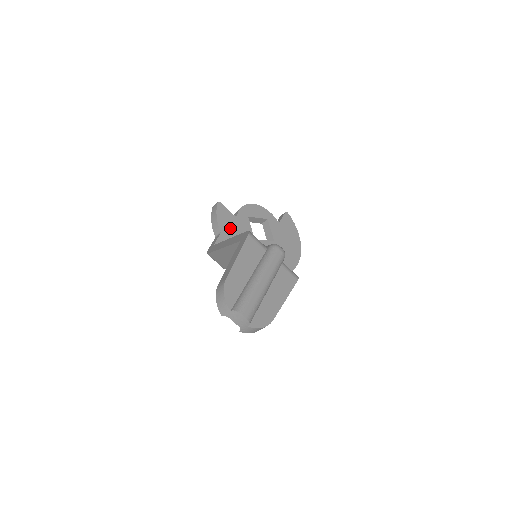
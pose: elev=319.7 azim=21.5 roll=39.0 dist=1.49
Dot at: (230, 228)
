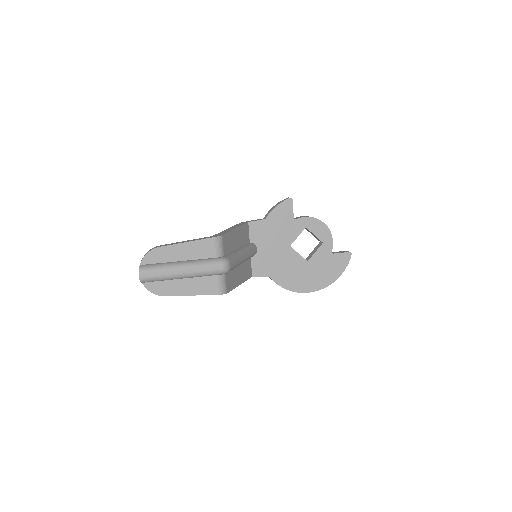
Dot at: (278, 222)
